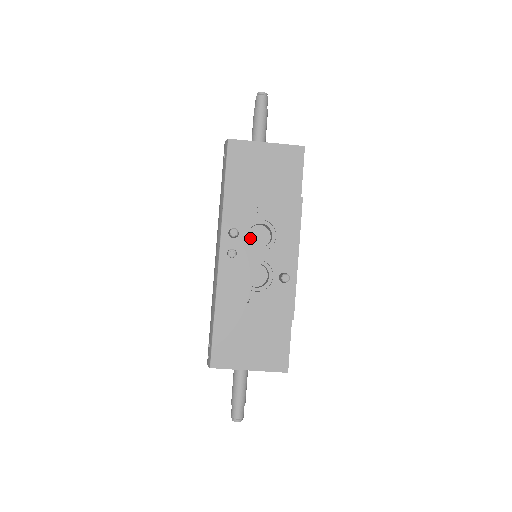
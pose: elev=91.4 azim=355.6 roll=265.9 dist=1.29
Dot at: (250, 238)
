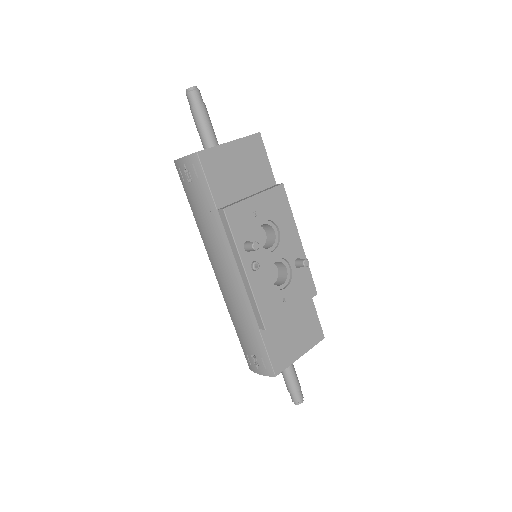
Dot at: occluded
